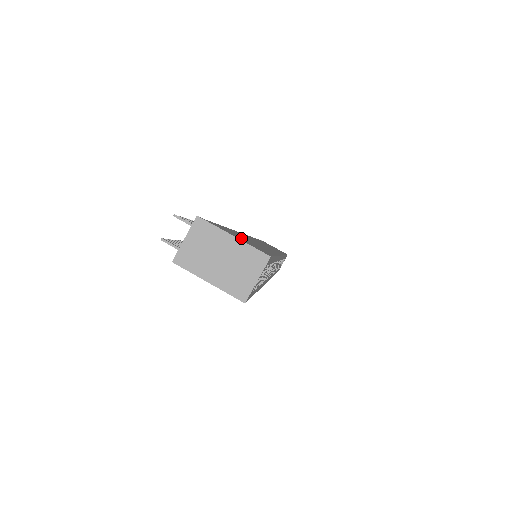
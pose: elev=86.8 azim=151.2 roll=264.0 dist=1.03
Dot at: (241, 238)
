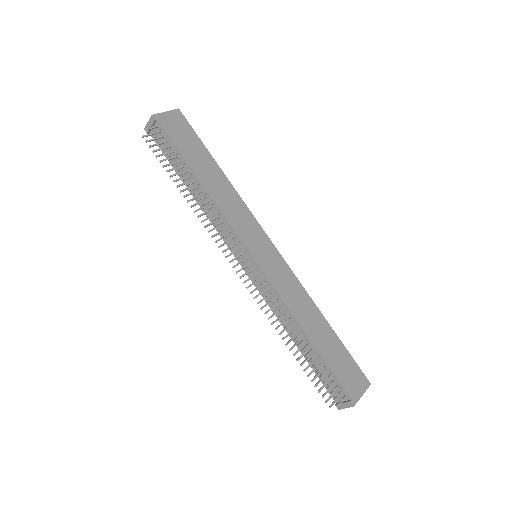
Dot at: (351, 377)
